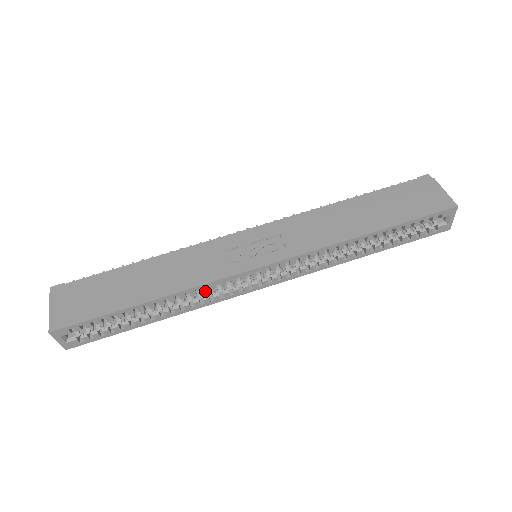
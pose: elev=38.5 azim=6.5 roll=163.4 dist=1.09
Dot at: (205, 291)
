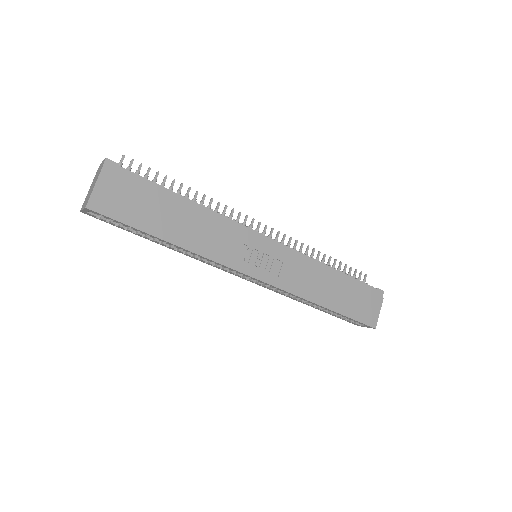
Dot at: (210, 261)
